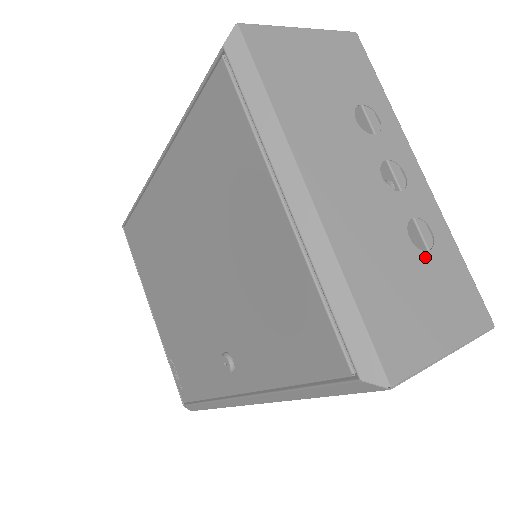
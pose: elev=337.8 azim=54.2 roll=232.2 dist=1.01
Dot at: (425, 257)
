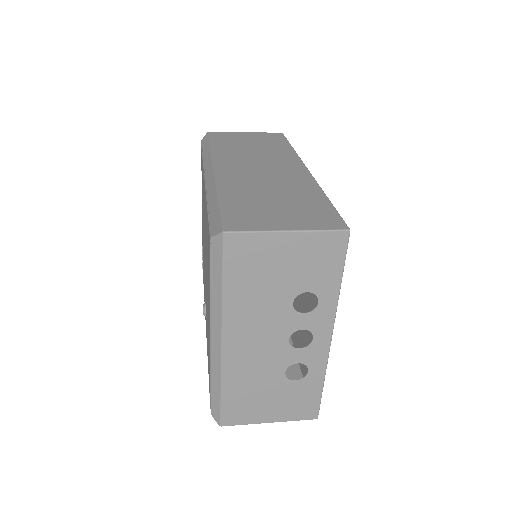
Dot at: (290, 383)
